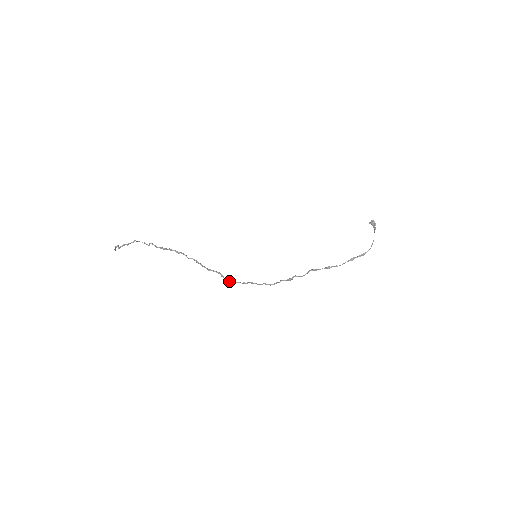
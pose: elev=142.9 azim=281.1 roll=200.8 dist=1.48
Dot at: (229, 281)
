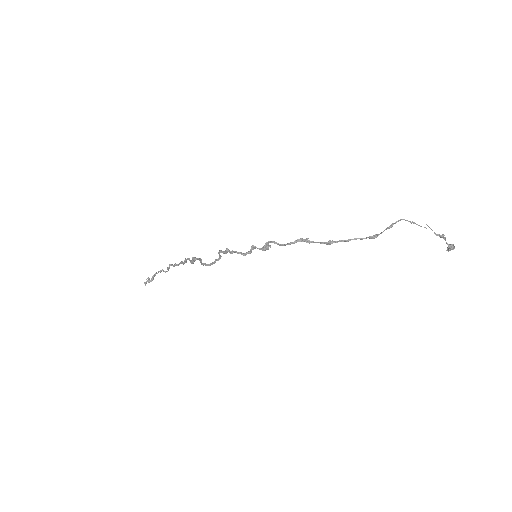
Dot at: (203, 263)
